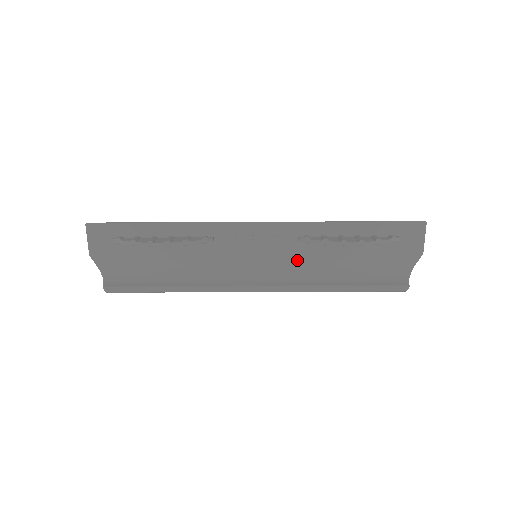
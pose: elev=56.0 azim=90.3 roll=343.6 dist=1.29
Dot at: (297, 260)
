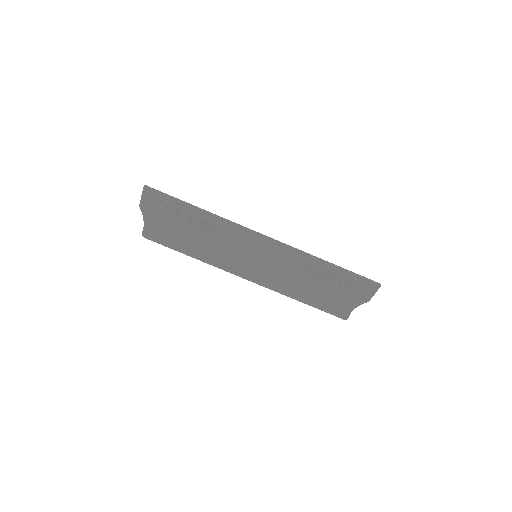
Dot at: (283, 269)
